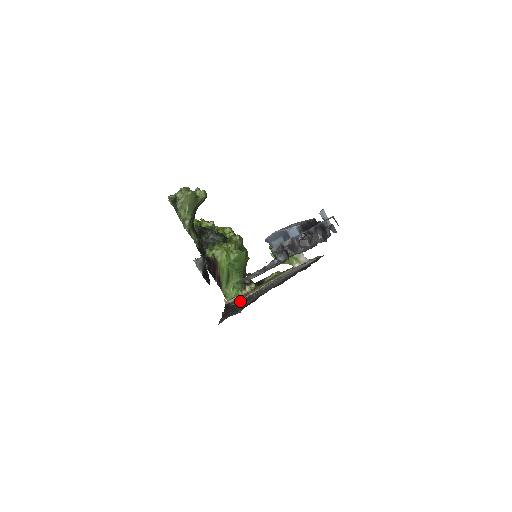
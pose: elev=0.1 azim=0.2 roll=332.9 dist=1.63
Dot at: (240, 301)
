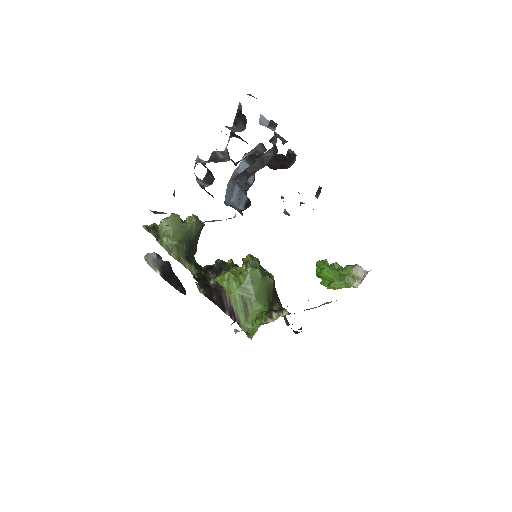
Dot at: occluded
